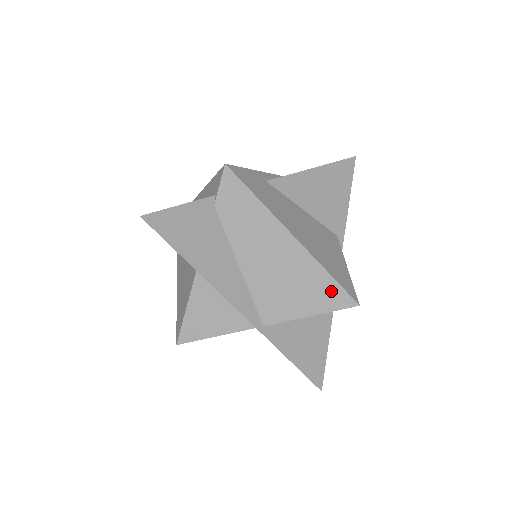
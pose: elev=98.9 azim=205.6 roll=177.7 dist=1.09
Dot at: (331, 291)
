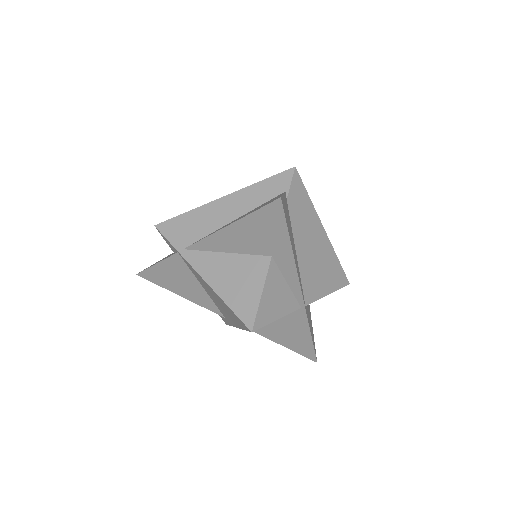
Dot at: (339, 273)
